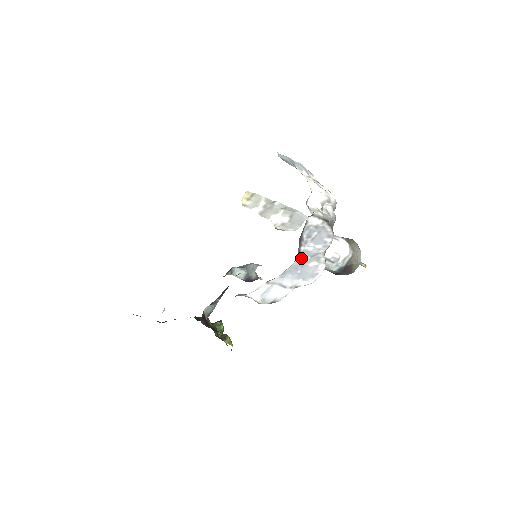
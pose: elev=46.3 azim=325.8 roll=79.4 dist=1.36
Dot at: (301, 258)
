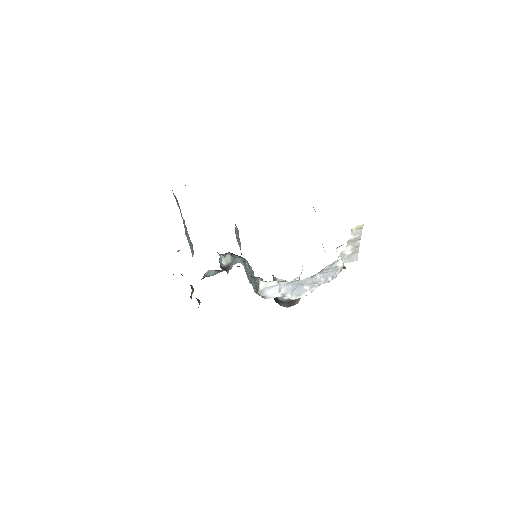
Dot at: (308, 279)
